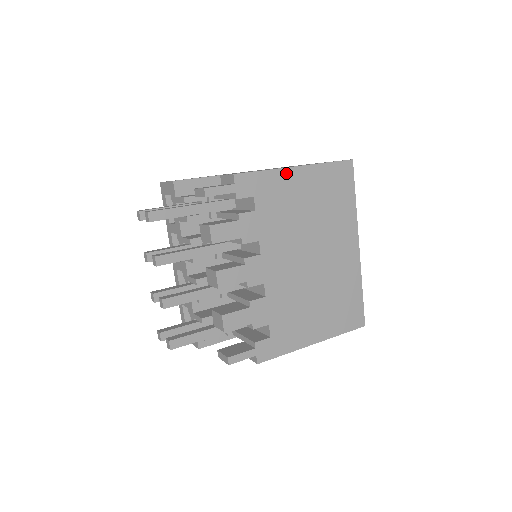
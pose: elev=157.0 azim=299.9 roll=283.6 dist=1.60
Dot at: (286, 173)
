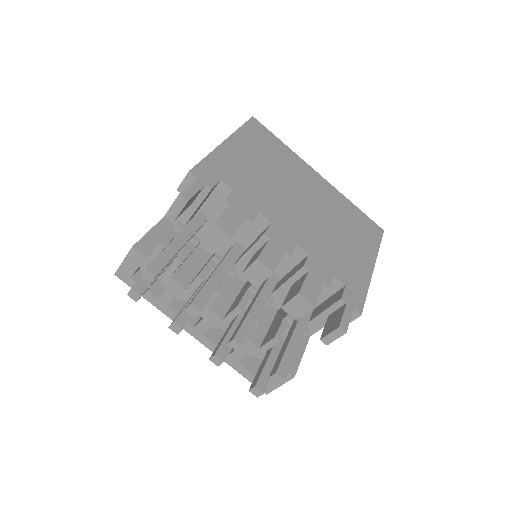
Dot at: (223, 149)
